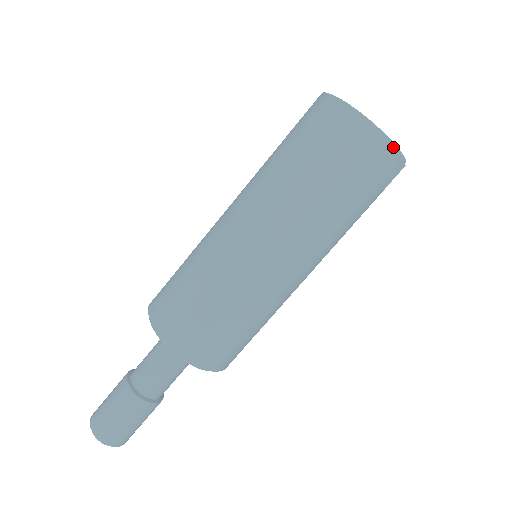
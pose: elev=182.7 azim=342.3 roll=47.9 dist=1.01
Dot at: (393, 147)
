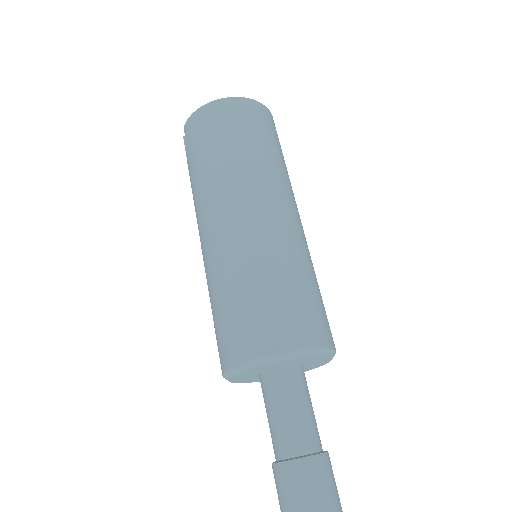
Dot at: (269, 111)
